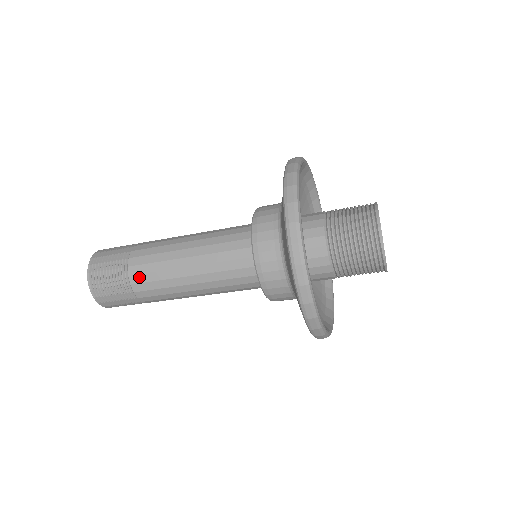
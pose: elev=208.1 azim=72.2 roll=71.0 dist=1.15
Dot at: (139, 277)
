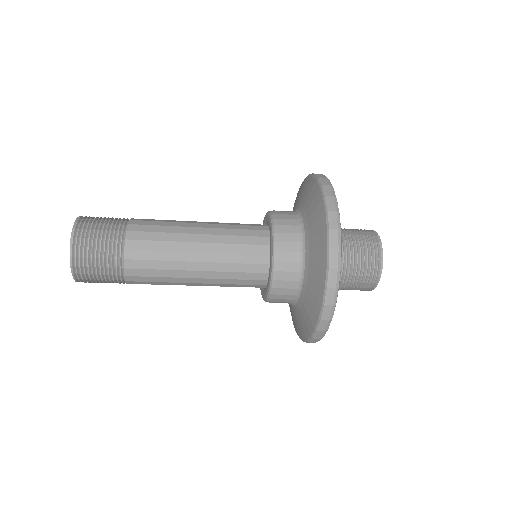
Dot at: (139, 234)
